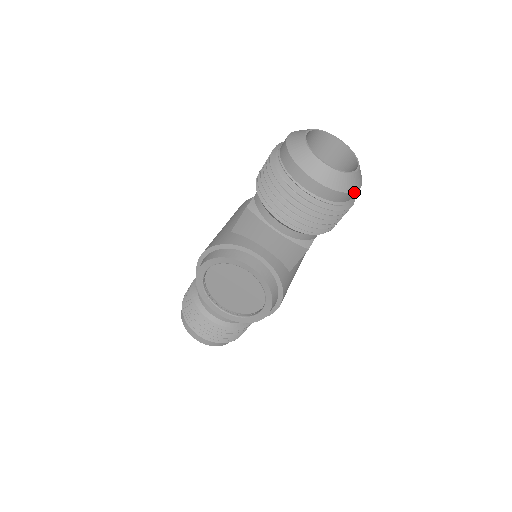
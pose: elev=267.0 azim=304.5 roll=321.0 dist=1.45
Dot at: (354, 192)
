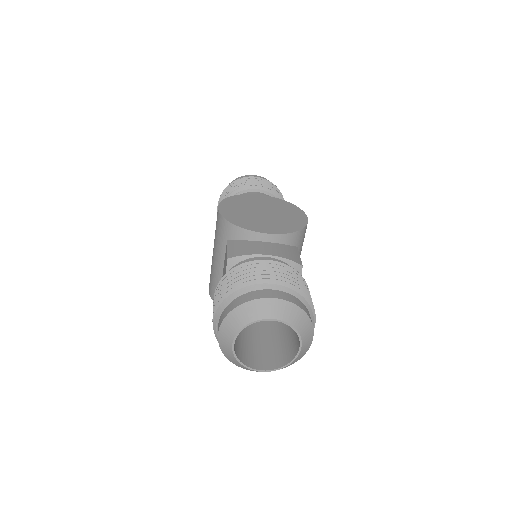
Dot at: (304, 354)
